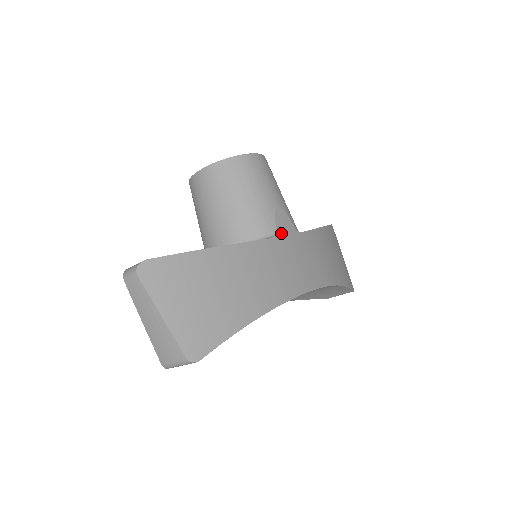
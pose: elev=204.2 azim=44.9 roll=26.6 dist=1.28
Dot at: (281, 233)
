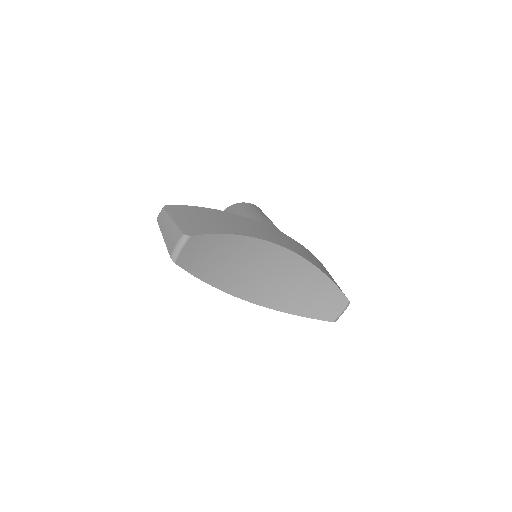
Dot at: (266, 224)
